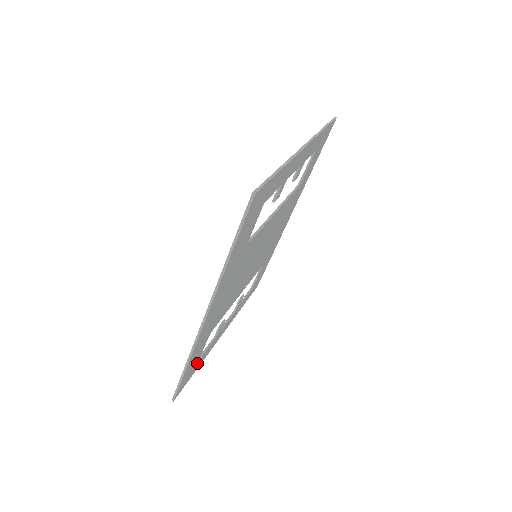
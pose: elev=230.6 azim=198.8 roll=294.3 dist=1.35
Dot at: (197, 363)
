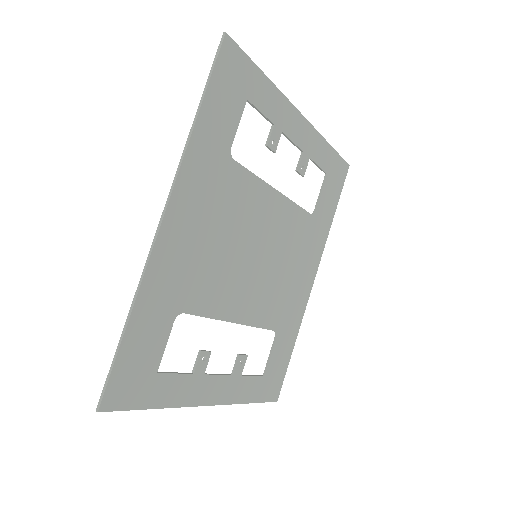
Dot at: (154, 378)
